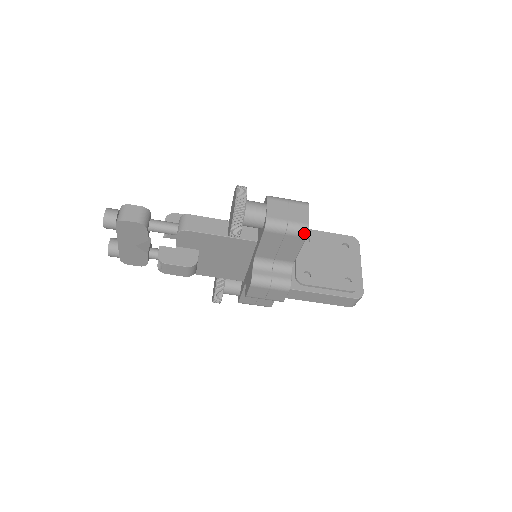
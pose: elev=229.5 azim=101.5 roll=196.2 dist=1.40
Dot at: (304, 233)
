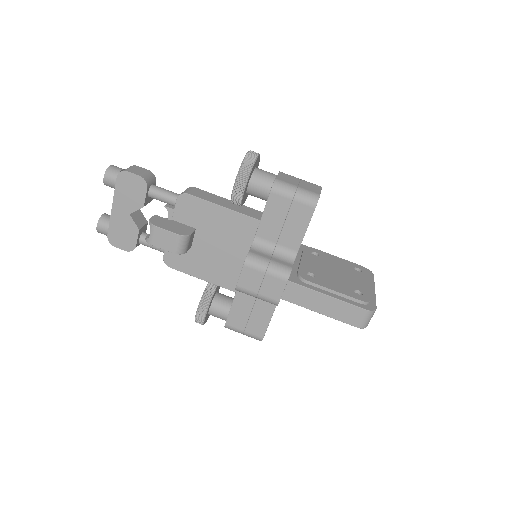
Dot at: (314, 201)
